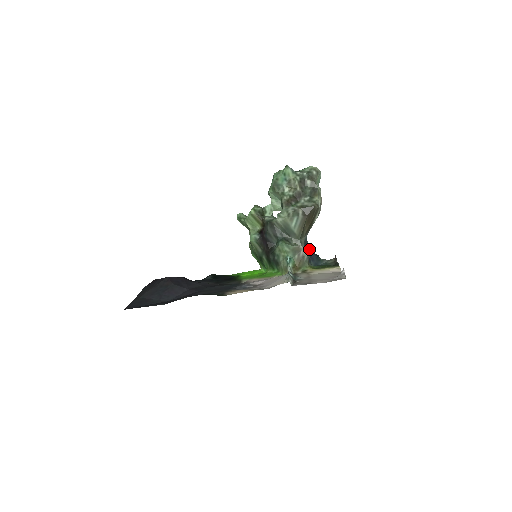
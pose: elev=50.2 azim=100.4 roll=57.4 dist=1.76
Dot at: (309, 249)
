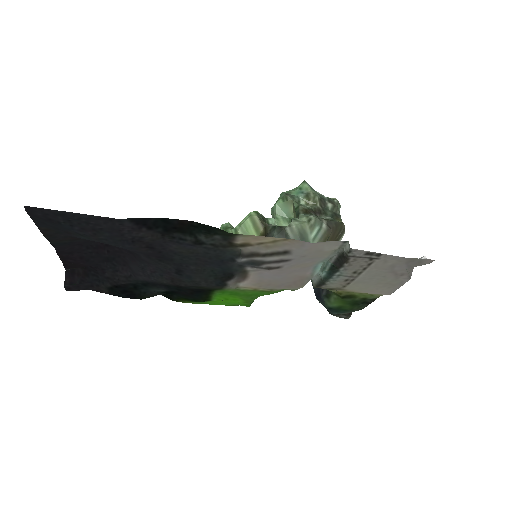
Dot at: occluded
